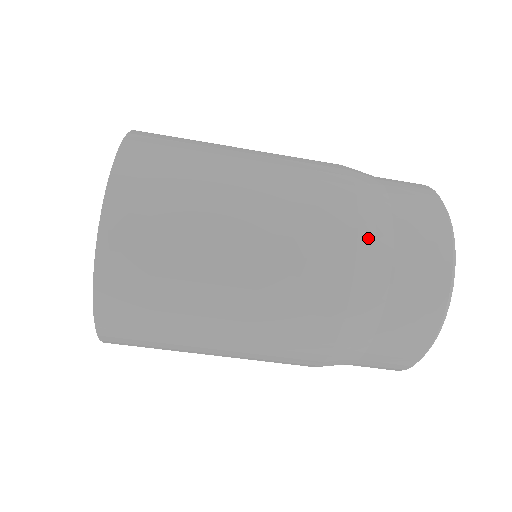
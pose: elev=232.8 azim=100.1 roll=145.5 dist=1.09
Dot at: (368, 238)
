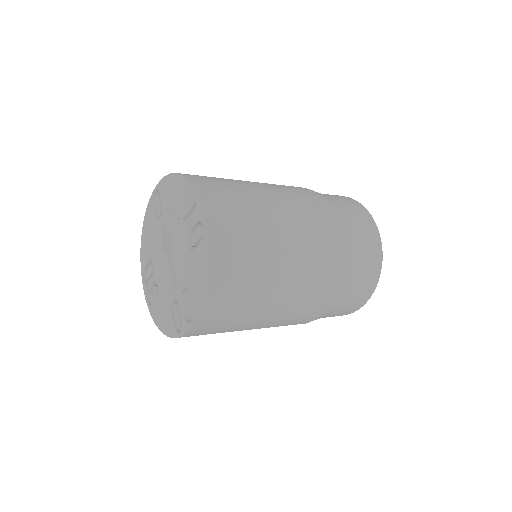
Dot at: (332, 306)
